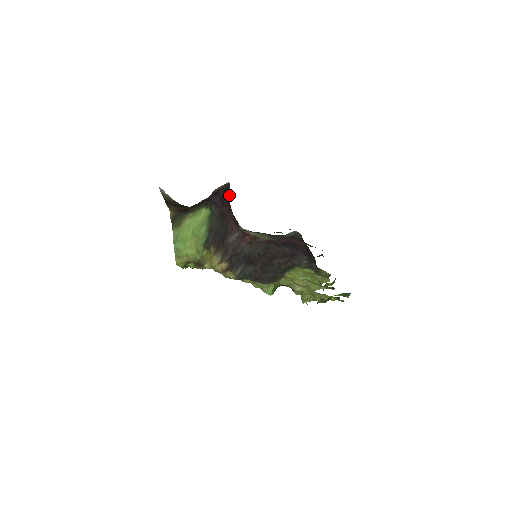
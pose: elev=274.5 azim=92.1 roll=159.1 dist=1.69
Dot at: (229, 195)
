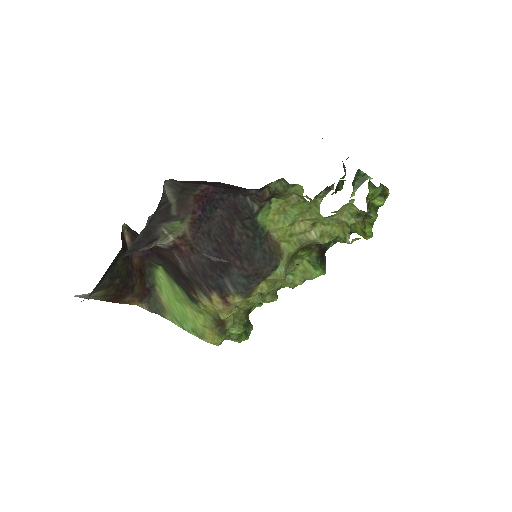
Dot at: occluded
